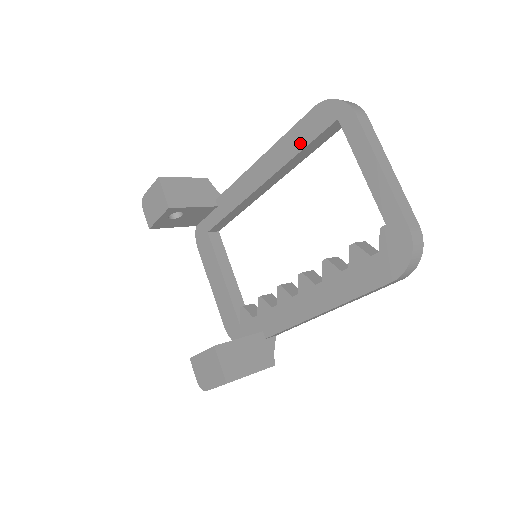
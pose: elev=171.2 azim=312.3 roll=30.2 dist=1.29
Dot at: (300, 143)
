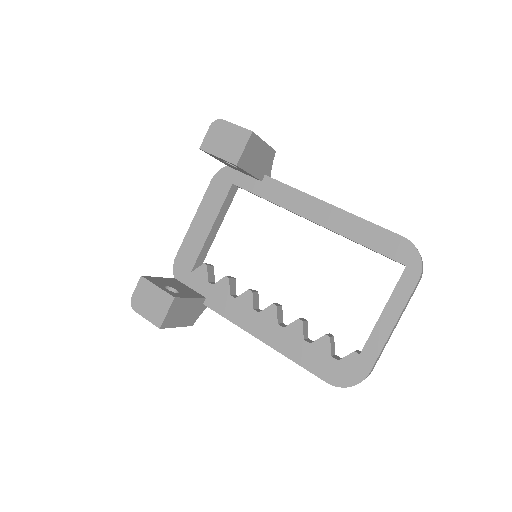
Dot at: (368, 240)
